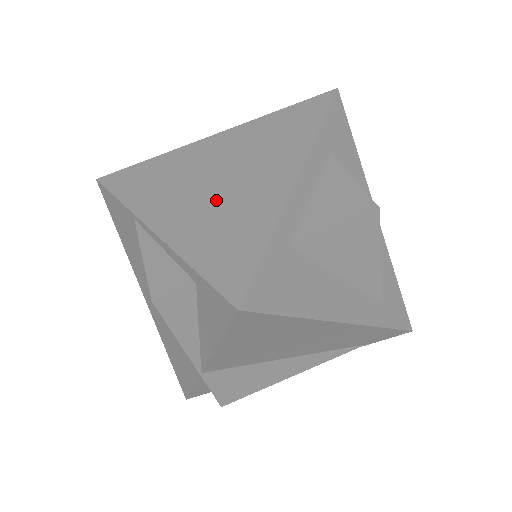
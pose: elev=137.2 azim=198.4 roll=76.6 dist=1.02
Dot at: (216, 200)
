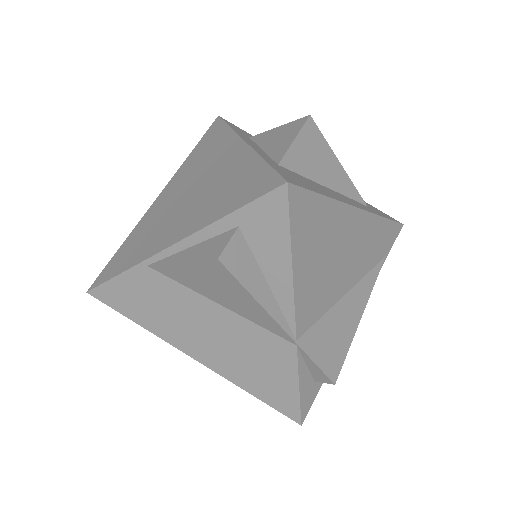
Dot at: (201, 195)
